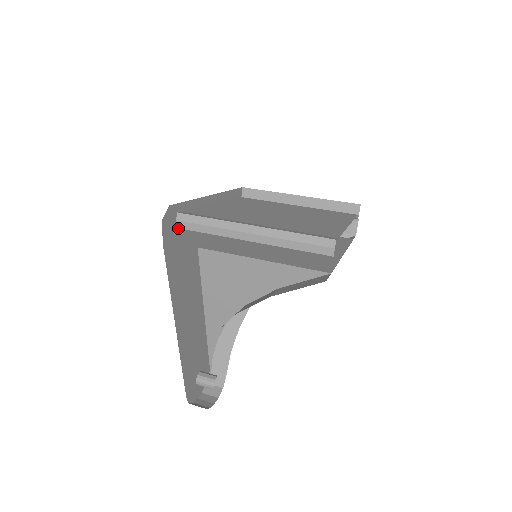
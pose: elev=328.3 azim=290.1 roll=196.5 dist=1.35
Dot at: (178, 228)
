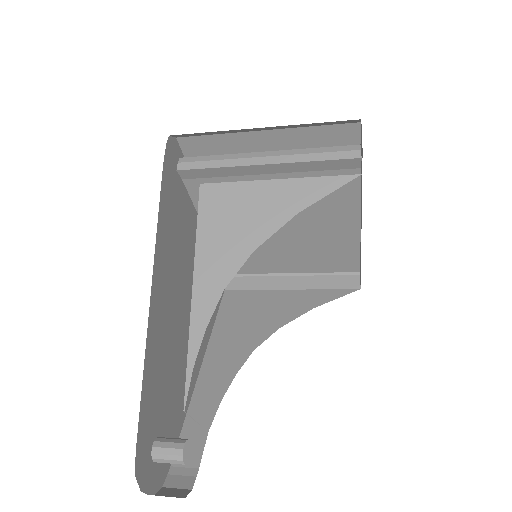
Dot at: (177, 175)
